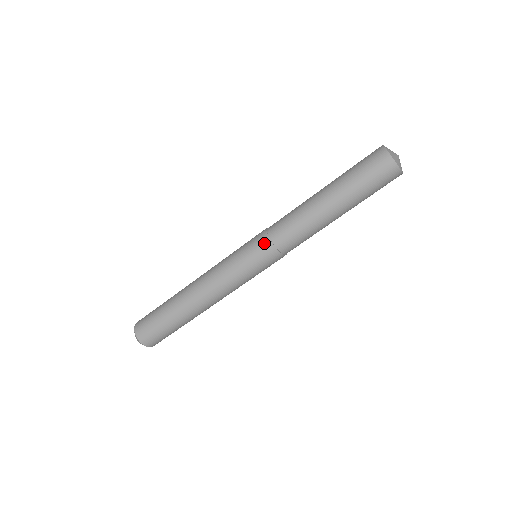
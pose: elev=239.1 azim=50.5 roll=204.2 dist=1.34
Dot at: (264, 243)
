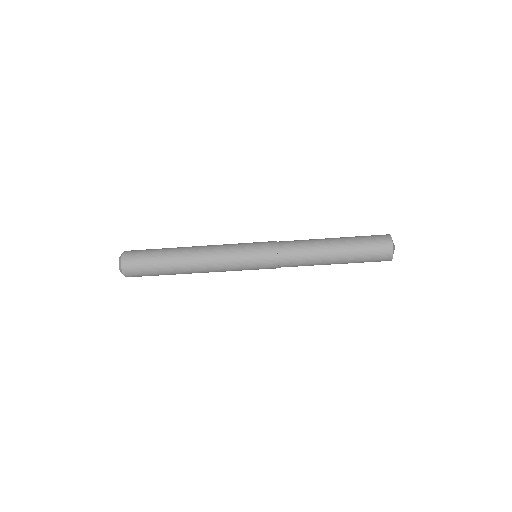
Dot at: (273, 268)
